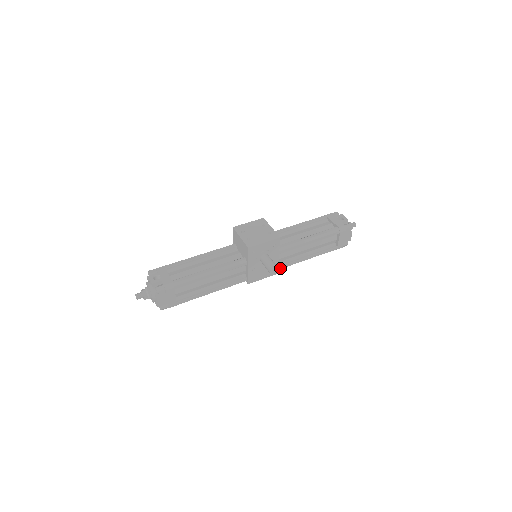
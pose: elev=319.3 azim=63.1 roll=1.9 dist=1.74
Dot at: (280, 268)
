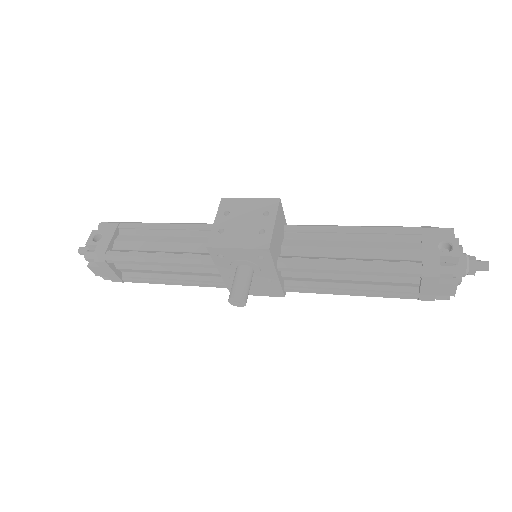
Dot at: (291, 290)
